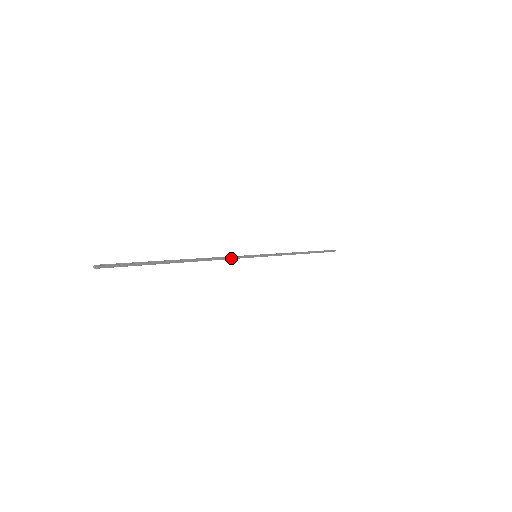
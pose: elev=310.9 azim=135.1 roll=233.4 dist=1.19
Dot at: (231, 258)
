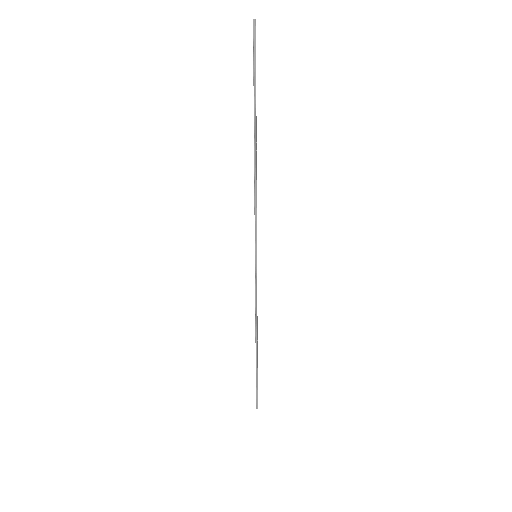
Dot at: (256, 213)
